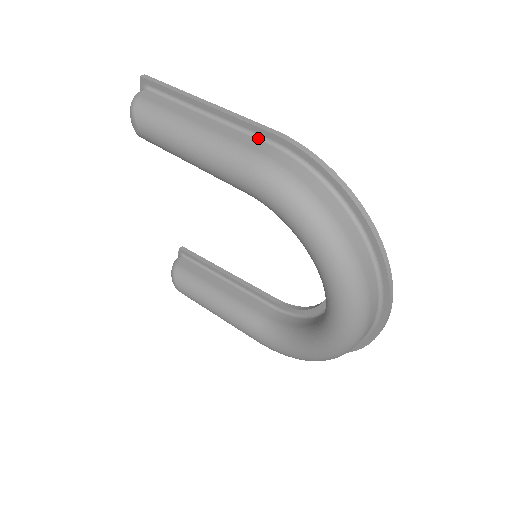
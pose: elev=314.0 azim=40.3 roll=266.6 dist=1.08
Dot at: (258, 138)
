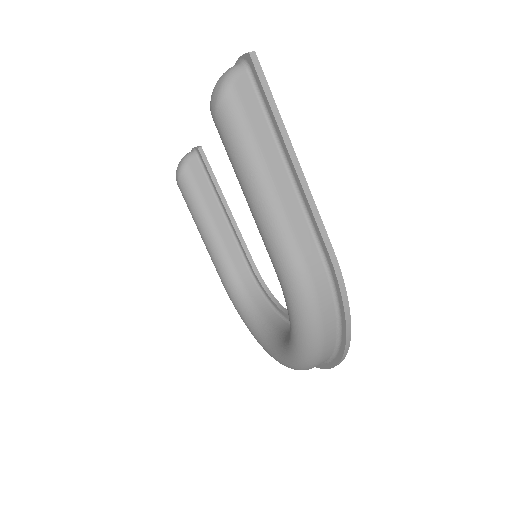
Dot at: (315, 237)
